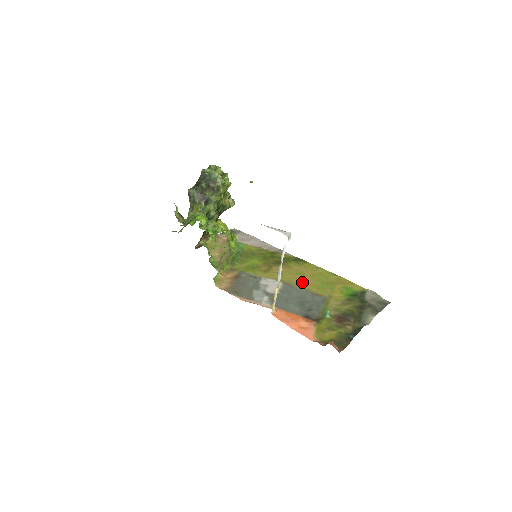
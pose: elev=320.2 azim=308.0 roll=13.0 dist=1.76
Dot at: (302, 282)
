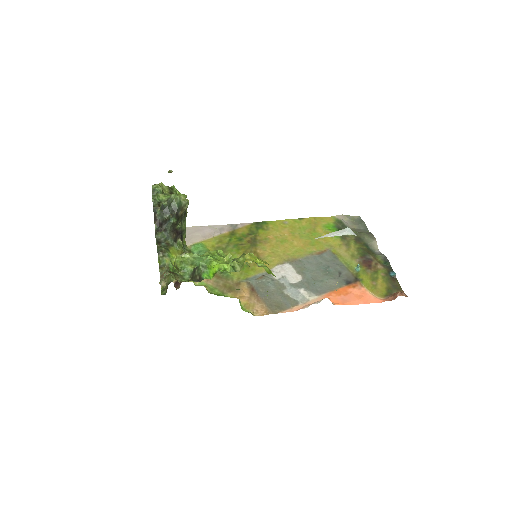
Dot at: (297, 249)
